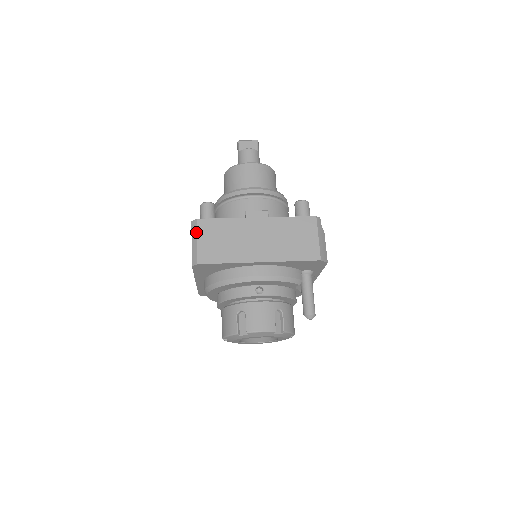
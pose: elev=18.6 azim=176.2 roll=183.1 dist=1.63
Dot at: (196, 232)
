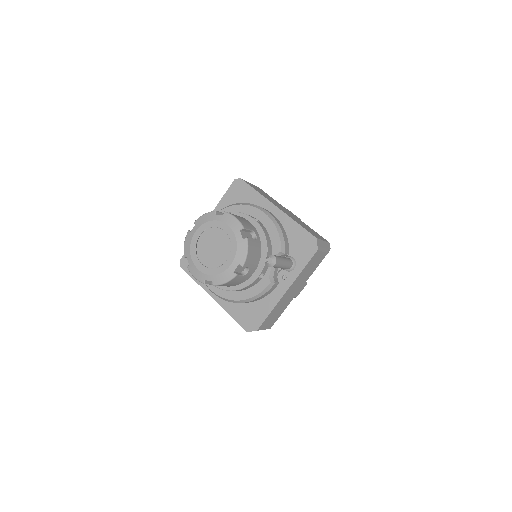
Dot at: occluded
